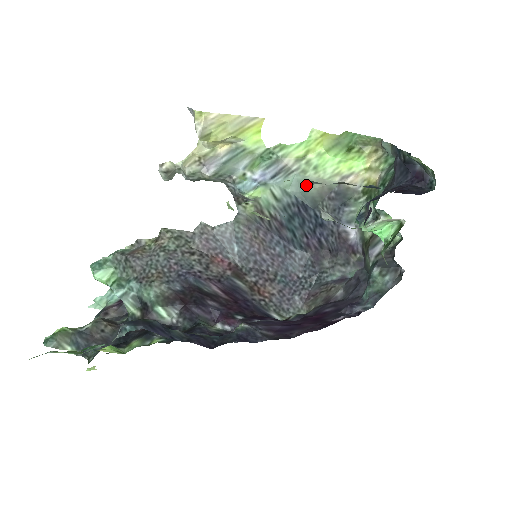
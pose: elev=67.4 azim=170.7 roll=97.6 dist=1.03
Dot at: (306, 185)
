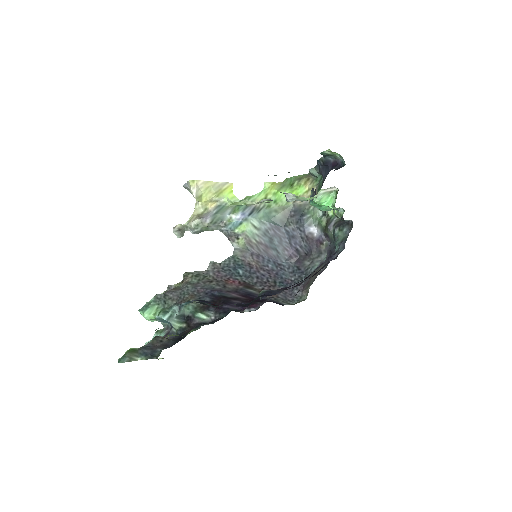
Dot at: (273, 214)
